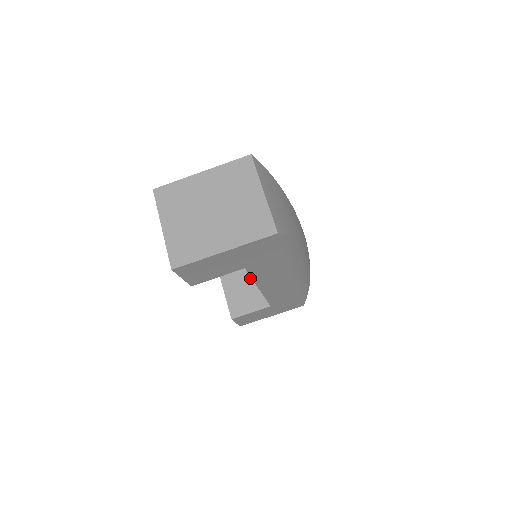
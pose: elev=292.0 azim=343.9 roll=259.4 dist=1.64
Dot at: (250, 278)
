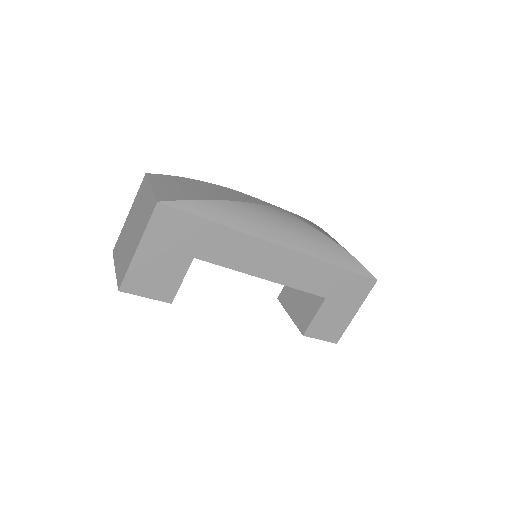
Dot at: occluded
